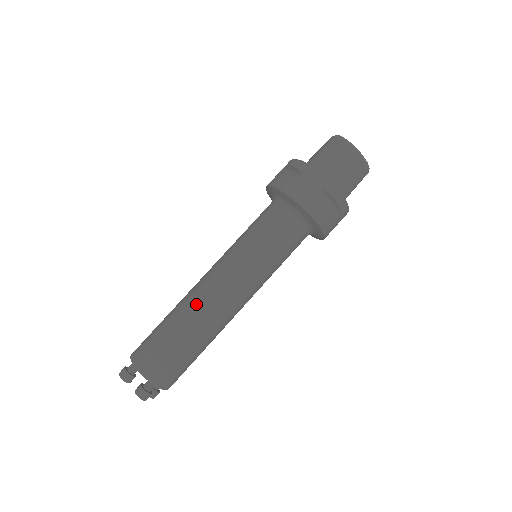
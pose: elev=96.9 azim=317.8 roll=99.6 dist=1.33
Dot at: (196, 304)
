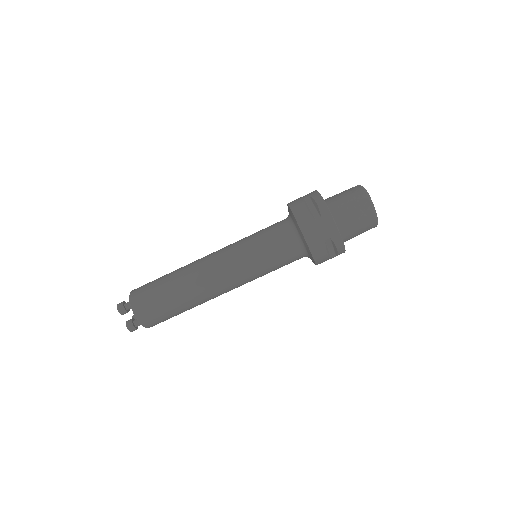
Dot at: (195, 282)
